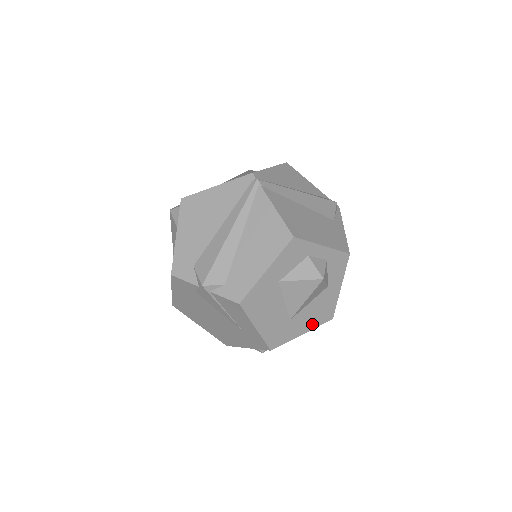
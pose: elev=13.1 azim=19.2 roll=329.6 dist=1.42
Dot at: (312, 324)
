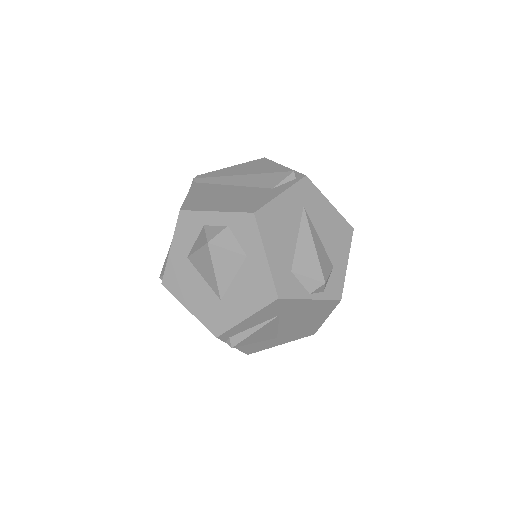
Dot at: (252, 306)
